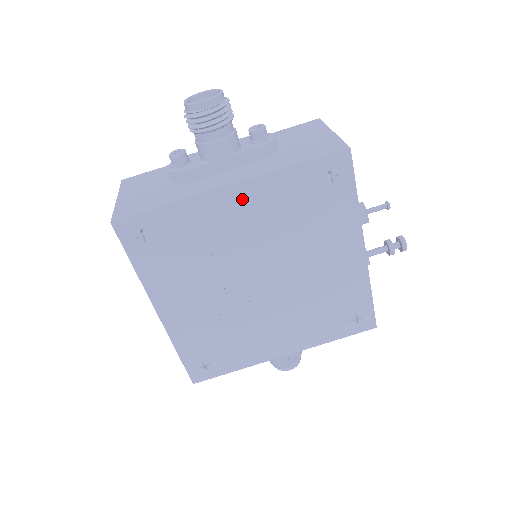
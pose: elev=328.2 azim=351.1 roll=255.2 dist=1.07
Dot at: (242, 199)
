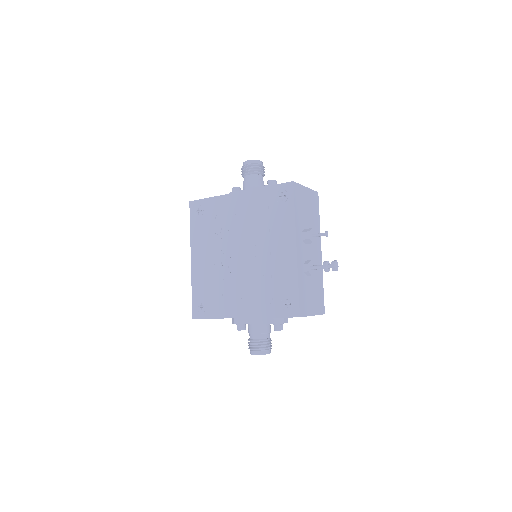
Dot at: (241, 200)
